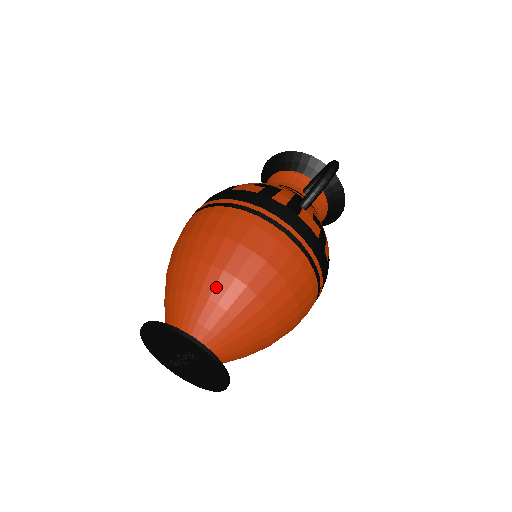
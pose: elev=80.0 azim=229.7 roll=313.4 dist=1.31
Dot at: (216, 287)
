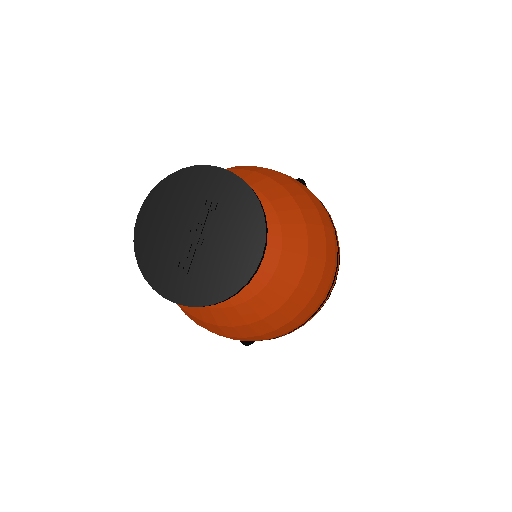
Dot at: occluded
